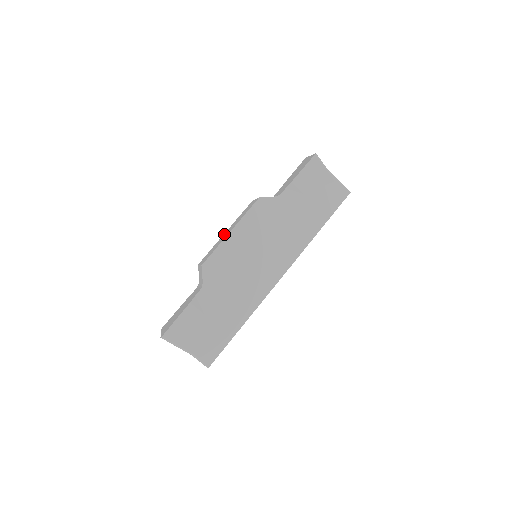
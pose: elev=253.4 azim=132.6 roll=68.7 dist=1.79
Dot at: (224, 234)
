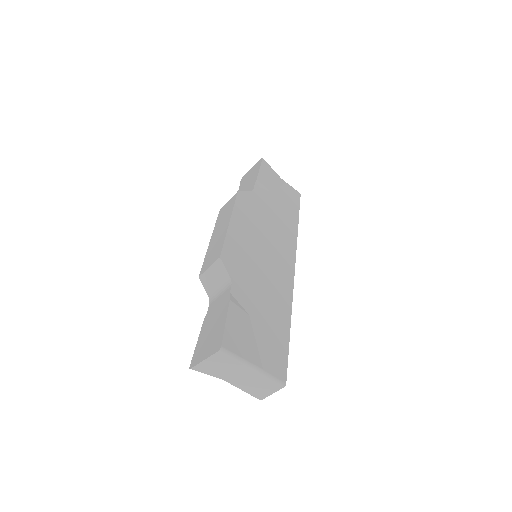
Dot at: (212, 239)
